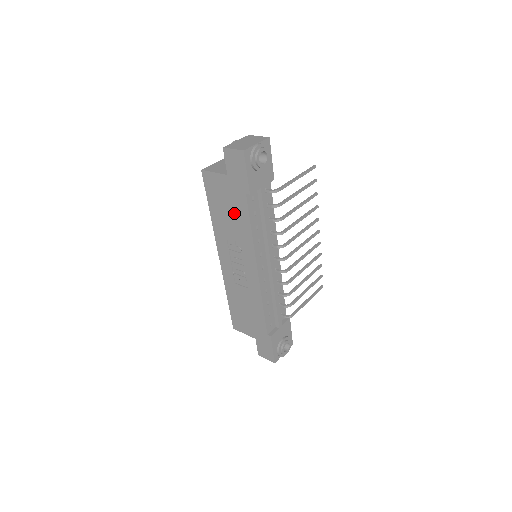
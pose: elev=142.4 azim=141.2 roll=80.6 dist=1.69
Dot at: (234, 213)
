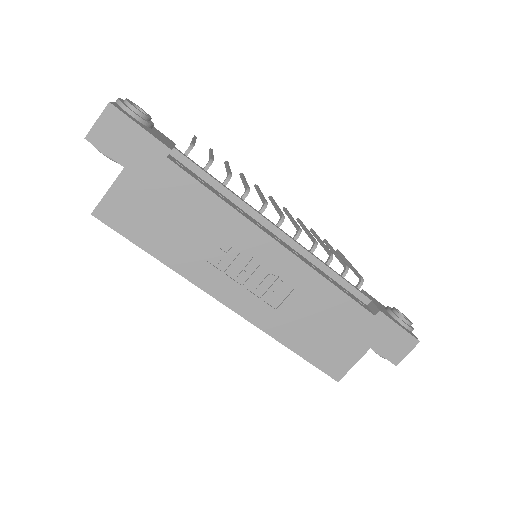
Dot at: (180, 208)
